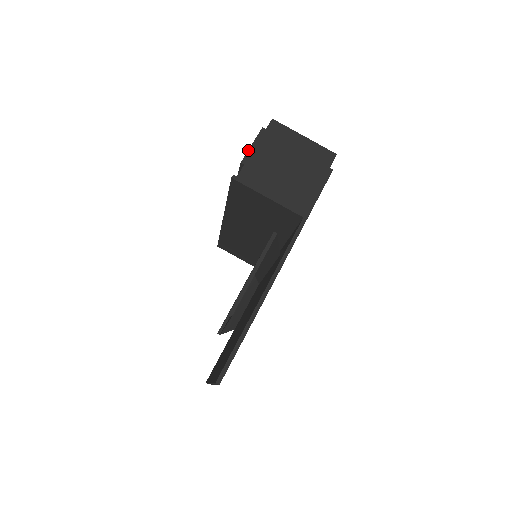
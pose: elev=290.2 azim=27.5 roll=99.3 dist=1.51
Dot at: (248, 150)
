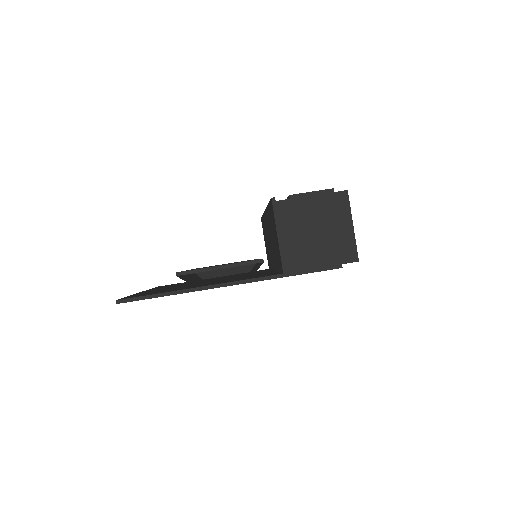
Dot at: occluded
